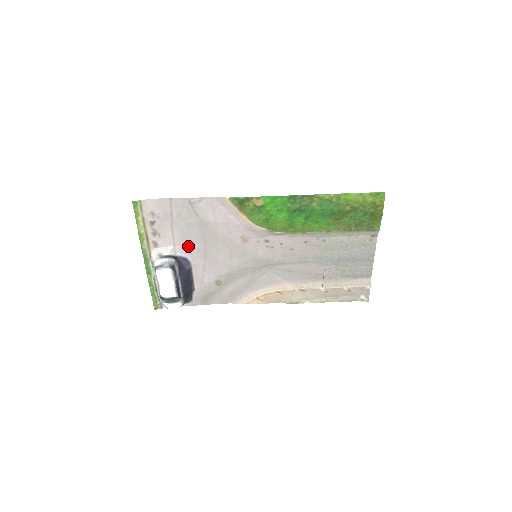
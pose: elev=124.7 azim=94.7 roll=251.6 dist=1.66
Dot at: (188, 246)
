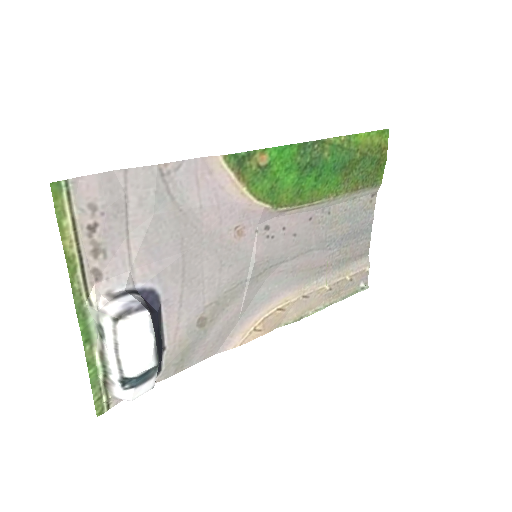
Dot at: (156, 264)
